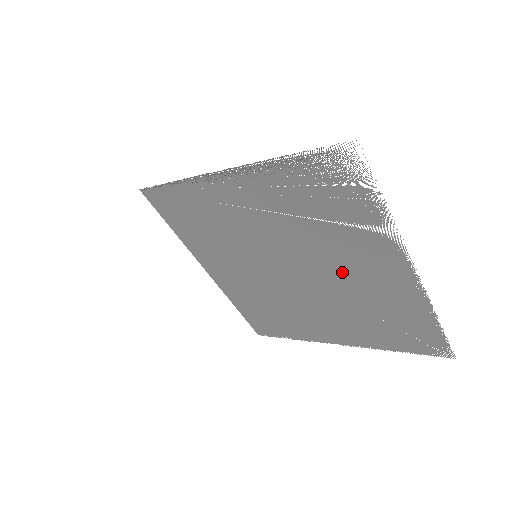
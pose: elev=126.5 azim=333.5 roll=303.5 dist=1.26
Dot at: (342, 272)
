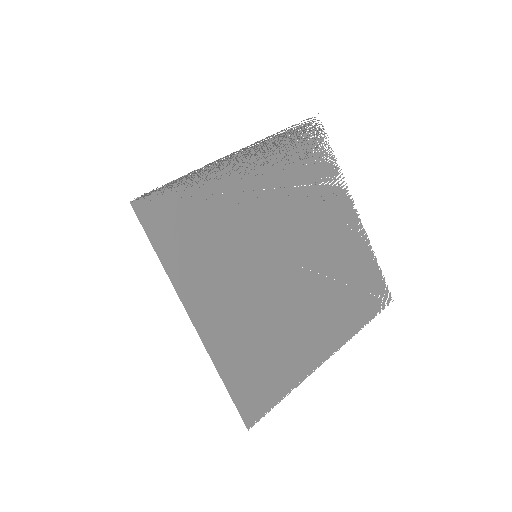
Dot at: (322, 239)
